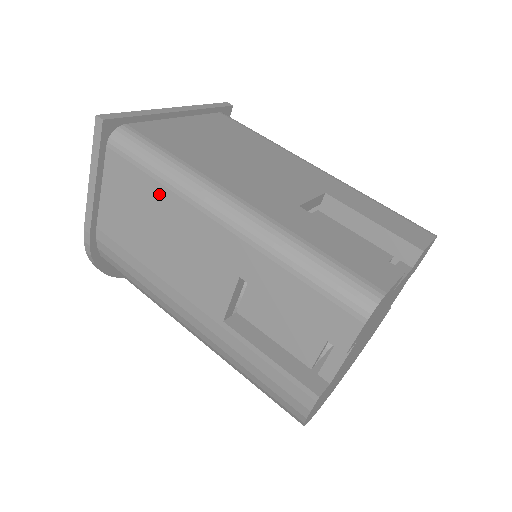
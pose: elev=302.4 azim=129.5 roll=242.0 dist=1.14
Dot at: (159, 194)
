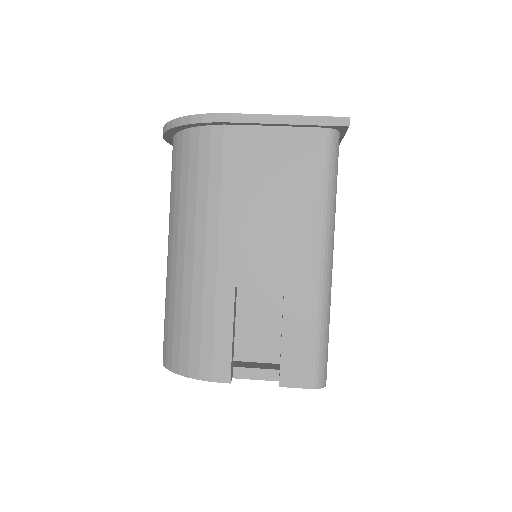
Dot at: (310, 196)
